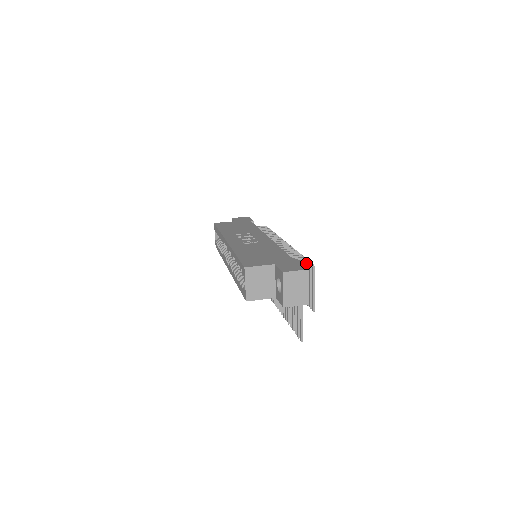
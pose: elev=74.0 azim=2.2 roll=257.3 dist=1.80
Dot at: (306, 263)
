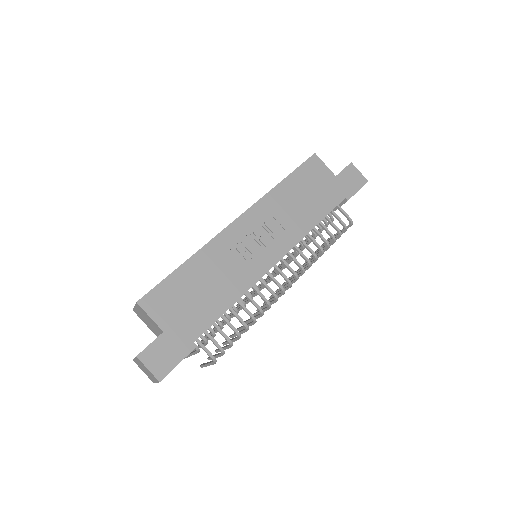
Dot at: (208, 354)
